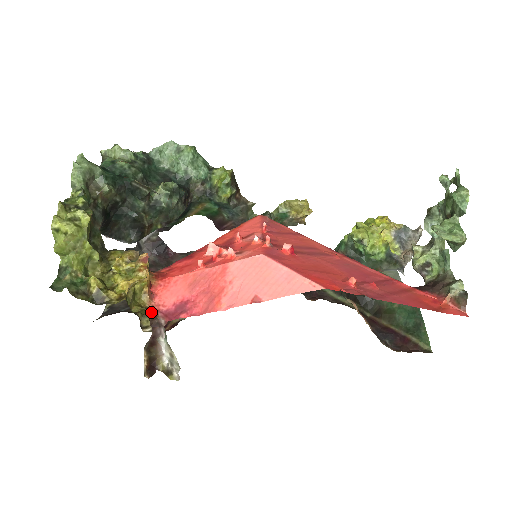
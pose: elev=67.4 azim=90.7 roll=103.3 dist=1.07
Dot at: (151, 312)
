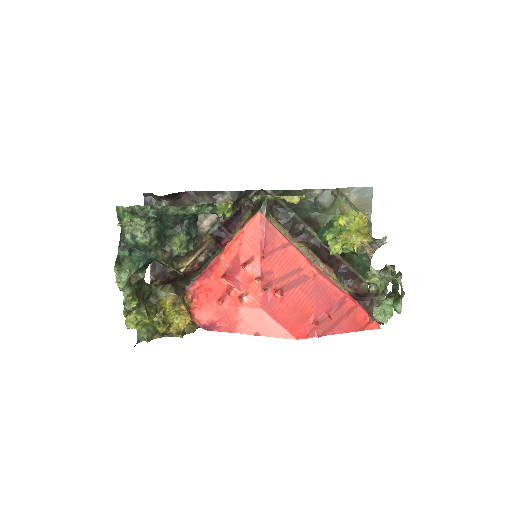
Dot at: (195, 327)
